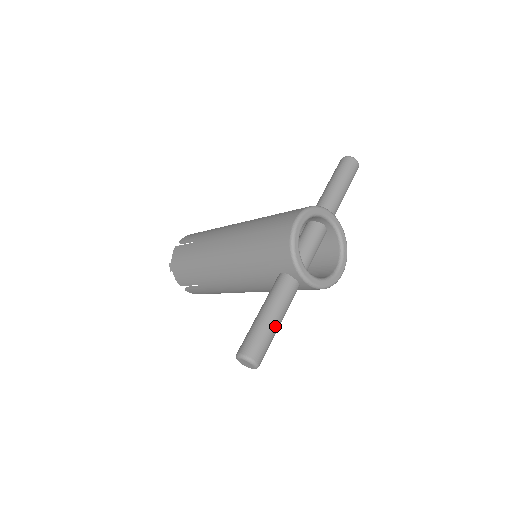
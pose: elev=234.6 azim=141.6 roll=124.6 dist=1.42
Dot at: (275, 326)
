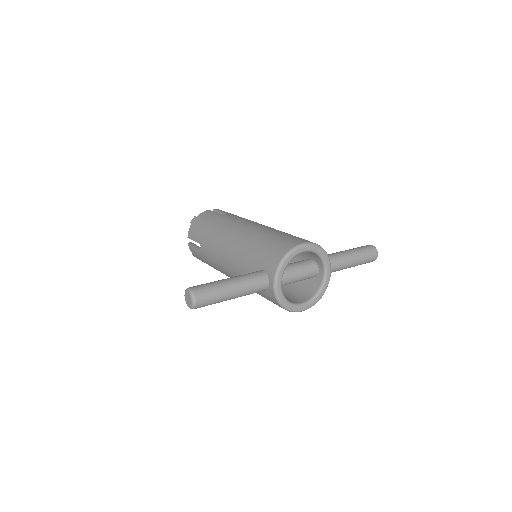
Dot at: (229, 295)
